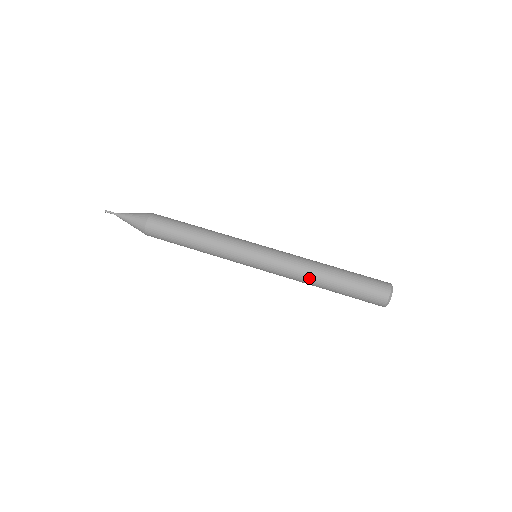
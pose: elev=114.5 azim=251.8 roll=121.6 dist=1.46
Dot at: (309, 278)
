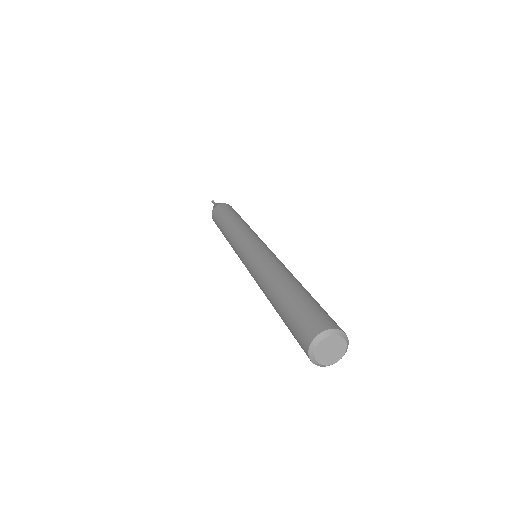
Dot at: (272, 275)
